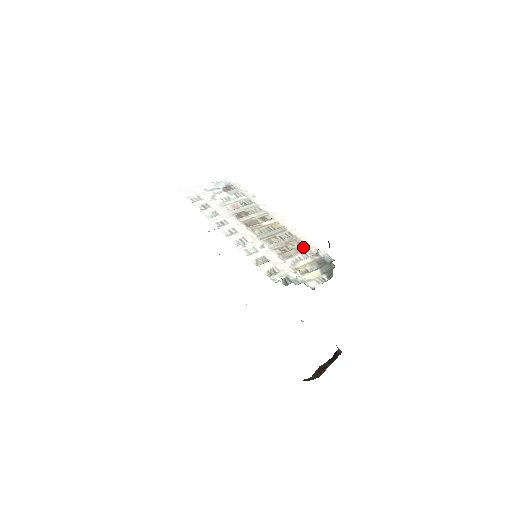
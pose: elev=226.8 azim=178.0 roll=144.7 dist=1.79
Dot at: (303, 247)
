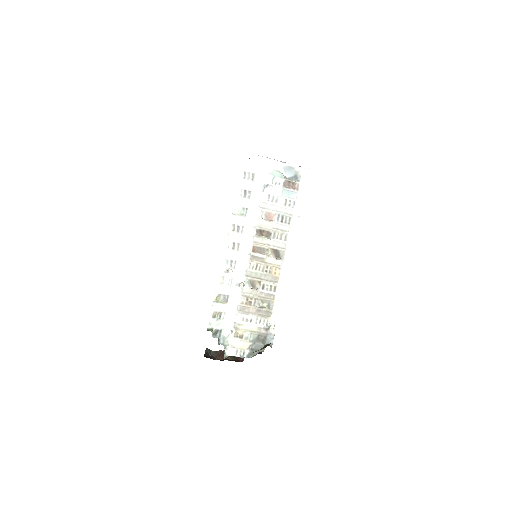
Dot at: (266, 312)
